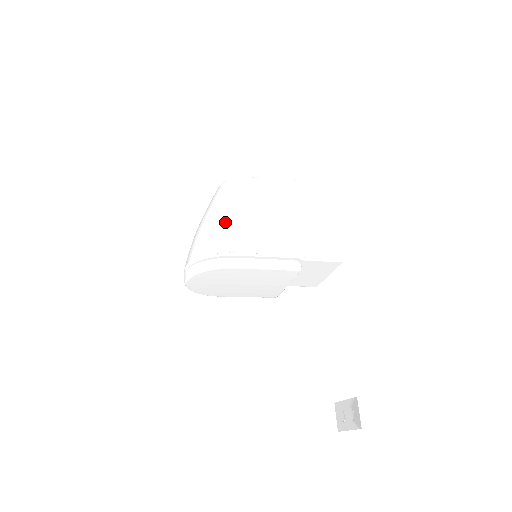
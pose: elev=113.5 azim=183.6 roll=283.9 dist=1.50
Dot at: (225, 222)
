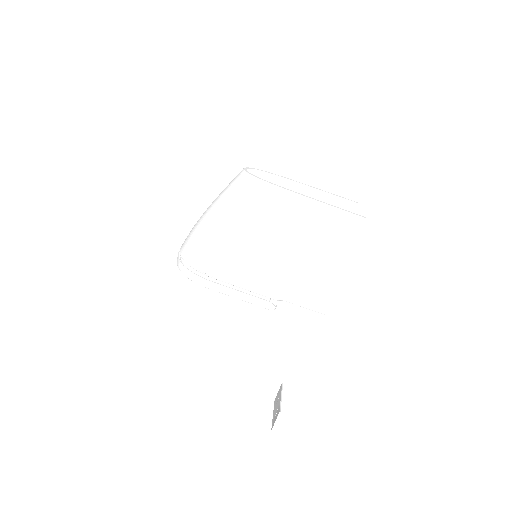
Dot at: (218, 237)
